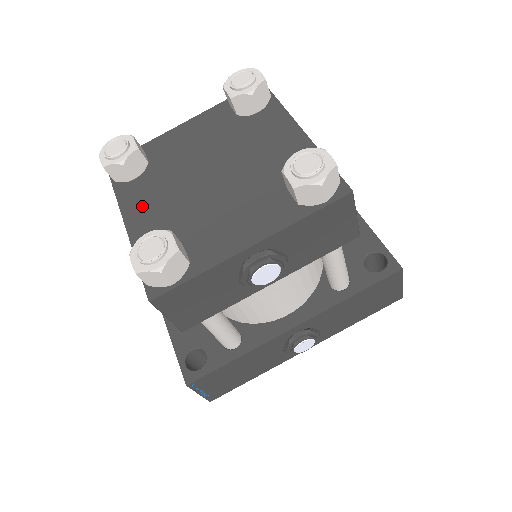
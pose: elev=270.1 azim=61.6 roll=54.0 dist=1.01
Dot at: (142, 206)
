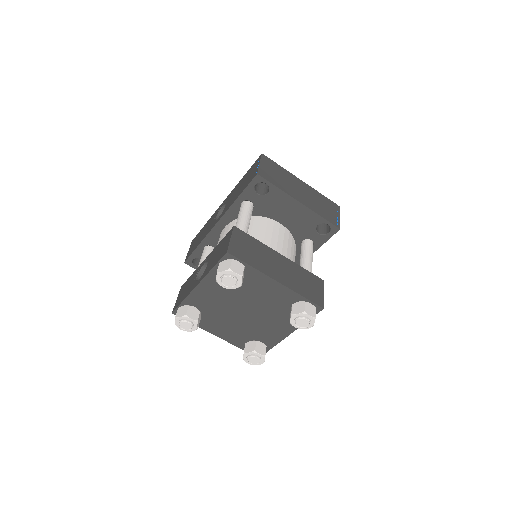
Dot at: (218, 329)
